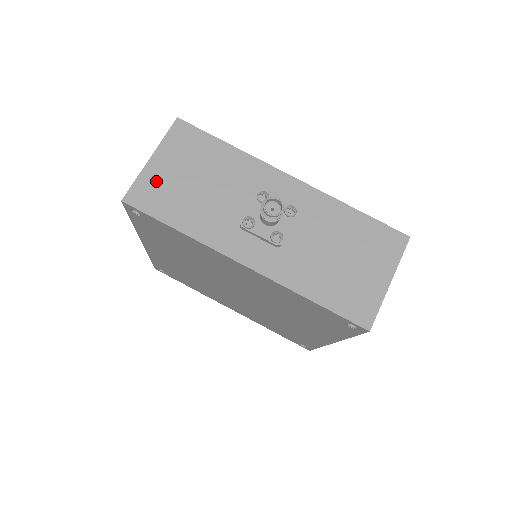
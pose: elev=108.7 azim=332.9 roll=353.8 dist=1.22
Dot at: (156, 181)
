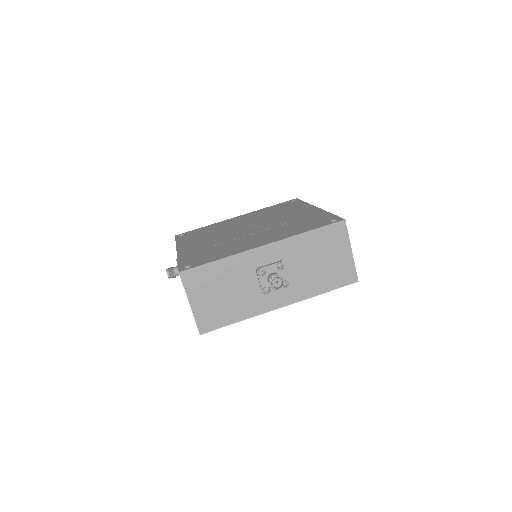
Dot at: (205, 312)
